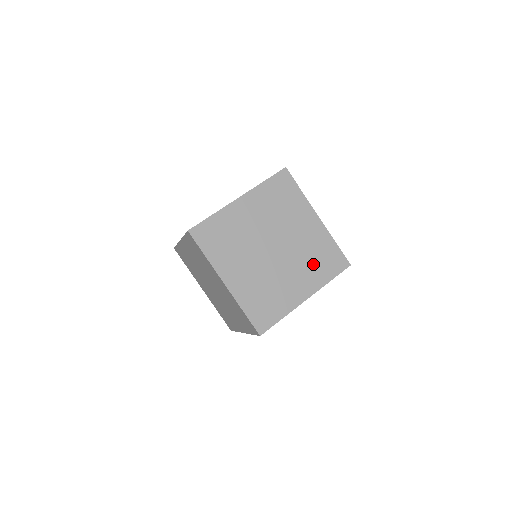
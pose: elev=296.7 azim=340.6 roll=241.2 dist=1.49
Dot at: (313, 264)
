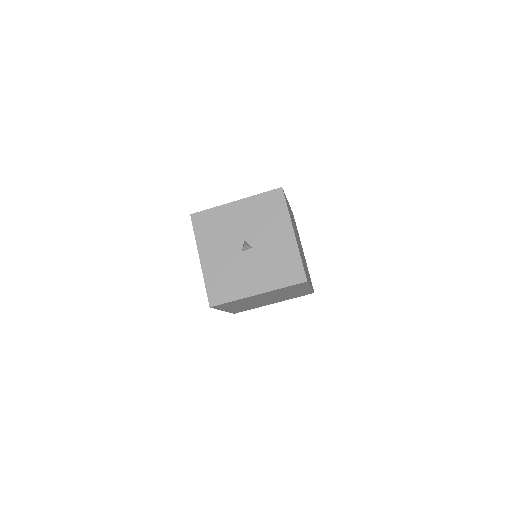
Dot at: (290, 290)
